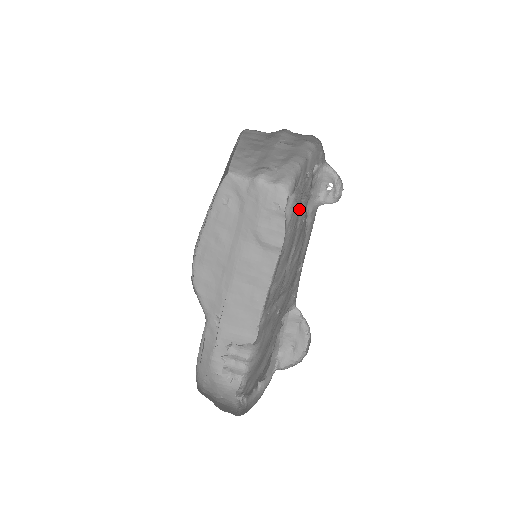
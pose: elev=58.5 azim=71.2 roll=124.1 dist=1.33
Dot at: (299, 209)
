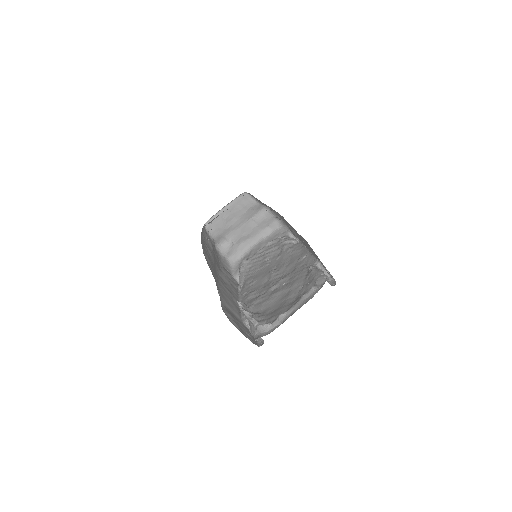
Dot at: (263, 260)
